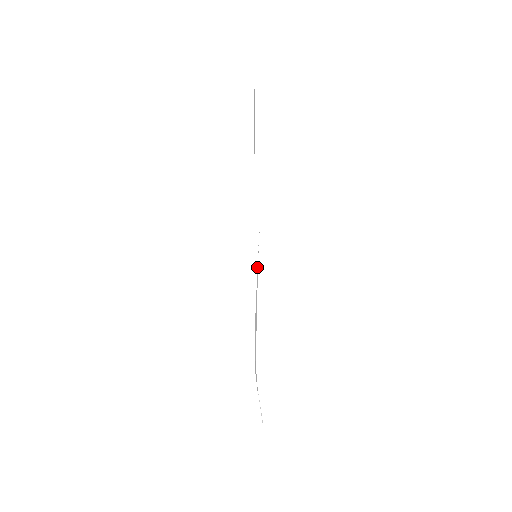
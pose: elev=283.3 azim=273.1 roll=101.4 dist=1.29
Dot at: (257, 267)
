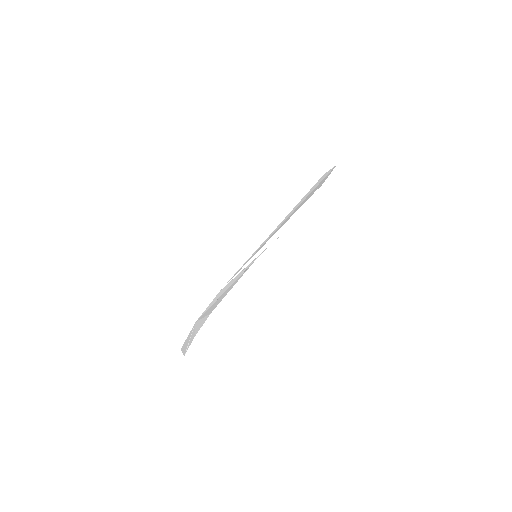
Dot at: (251, 262)
